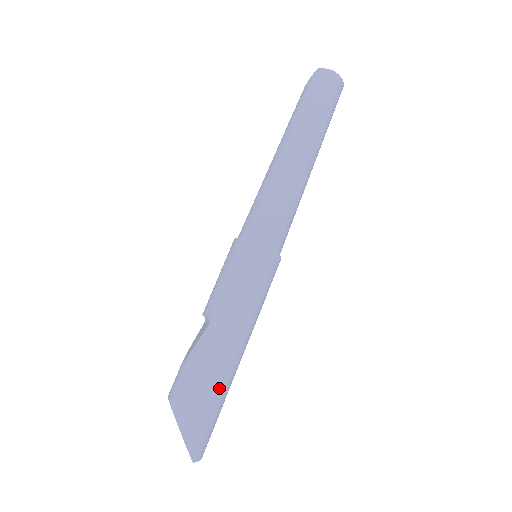
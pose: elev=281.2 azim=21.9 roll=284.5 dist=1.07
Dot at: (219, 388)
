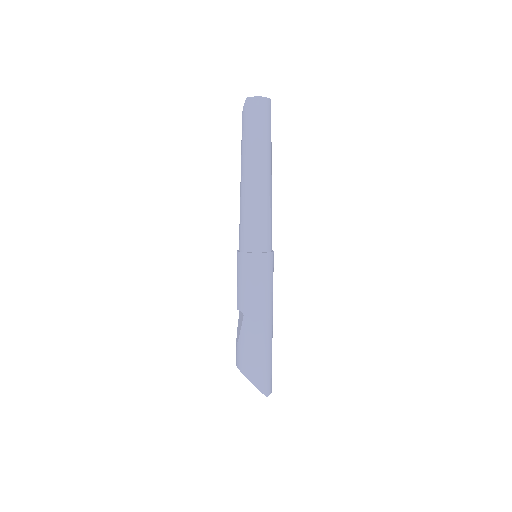
Dot at: (266, 351)
